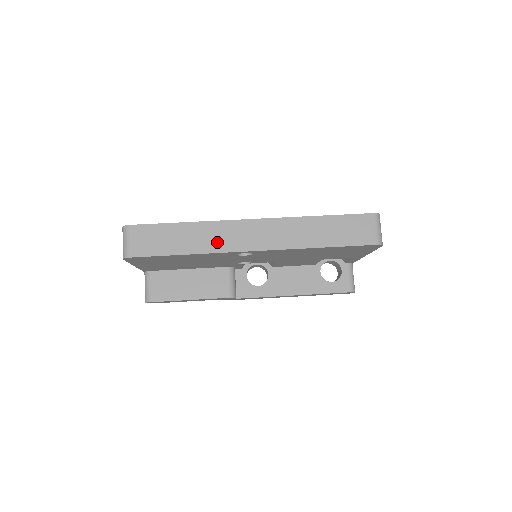
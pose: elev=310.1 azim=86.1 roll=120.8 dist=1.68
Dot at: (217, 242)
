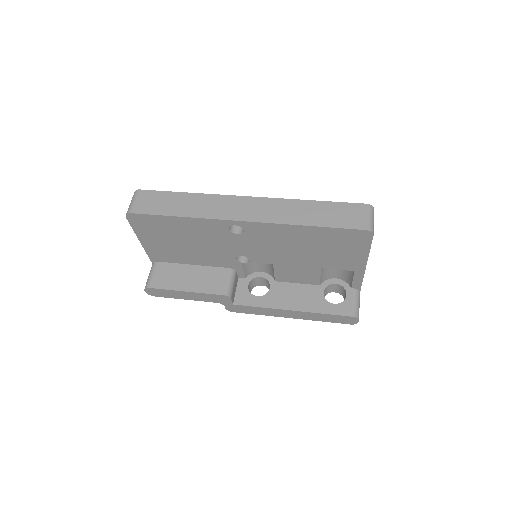
Dot at: (211, 210)
